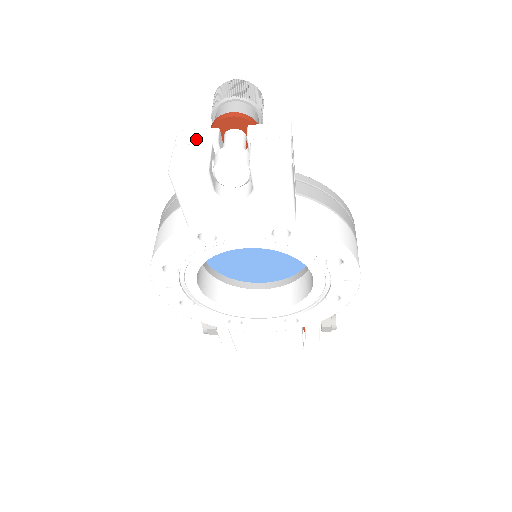
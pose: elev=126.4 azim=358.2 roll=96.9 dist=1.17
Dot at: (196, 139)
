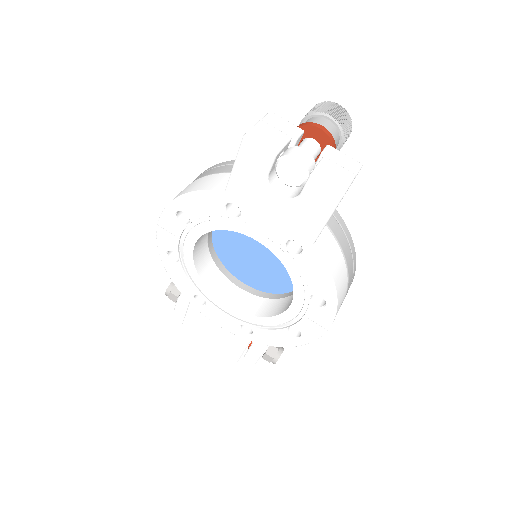
Dot at: (281, 126)
